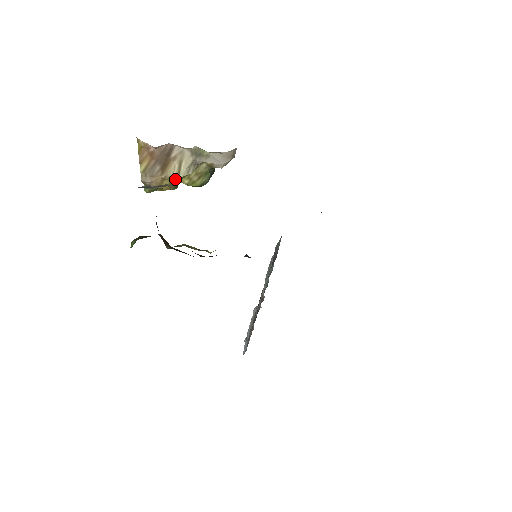
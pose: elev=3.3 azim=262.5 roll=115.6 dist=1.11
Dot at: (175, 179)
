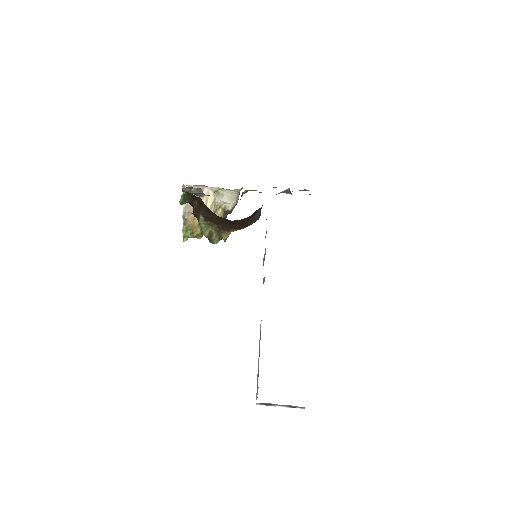
Dot at: occluded
